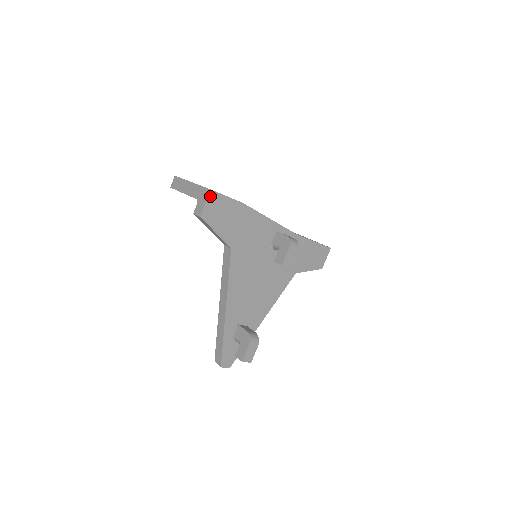
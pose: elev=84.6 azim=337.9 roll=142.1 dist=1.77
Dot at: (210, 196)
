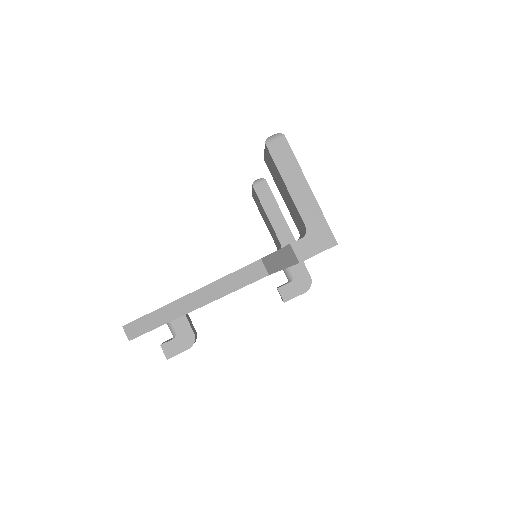
Dot at: (329, 248)
